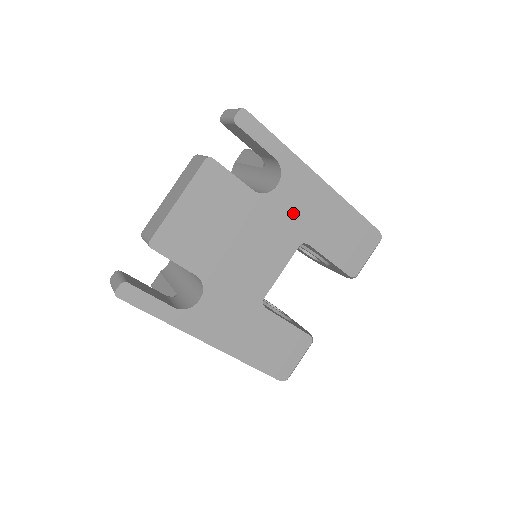
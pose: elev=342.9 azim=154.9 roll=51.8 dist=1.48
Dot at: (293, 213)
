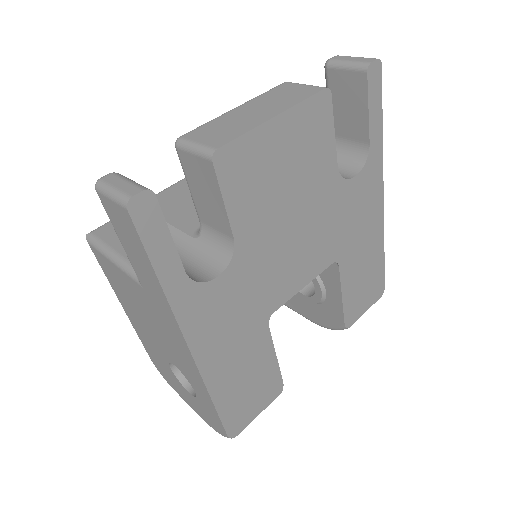
Dot at: (348, 220)
